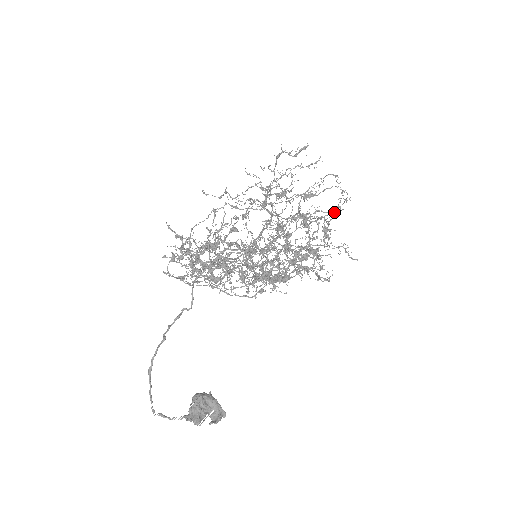
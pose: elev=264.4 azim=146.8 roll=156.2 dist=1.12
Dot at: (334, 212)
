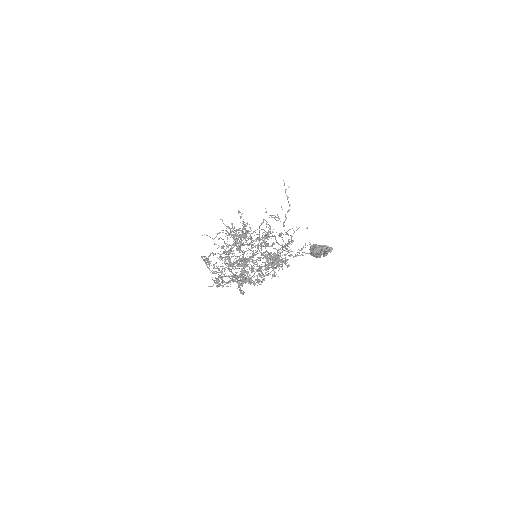
Dot at: occluded
